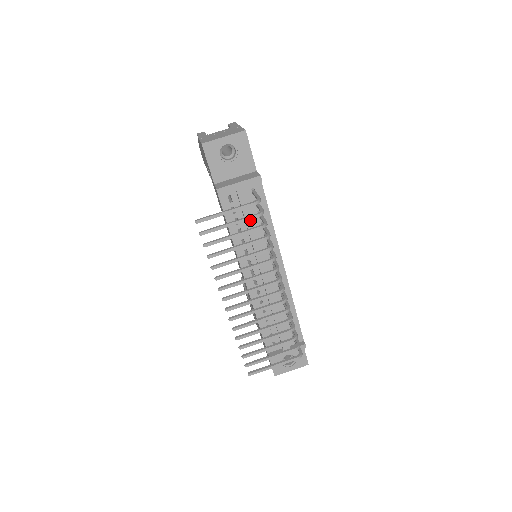
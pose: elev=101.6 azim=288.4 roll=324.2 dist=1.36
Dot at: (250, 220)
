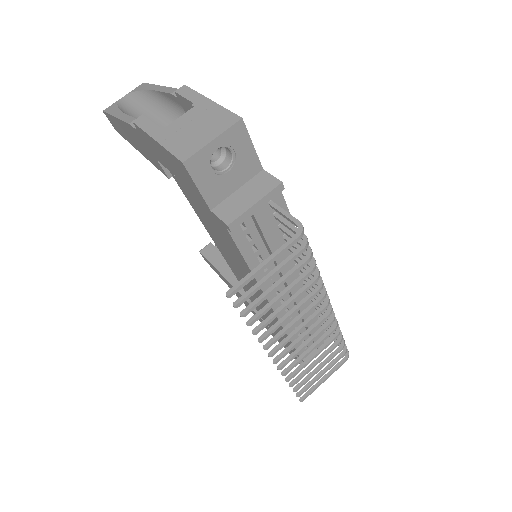
Dot at: (274, 242)
